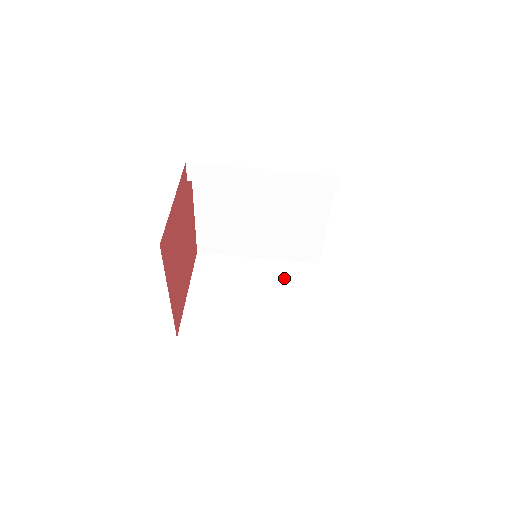
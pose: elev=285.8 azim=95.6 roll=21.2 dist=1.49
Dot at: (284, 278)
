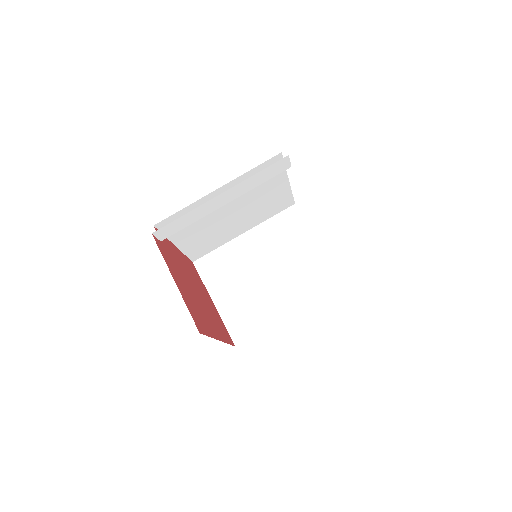
Dot at: (277, 237)
